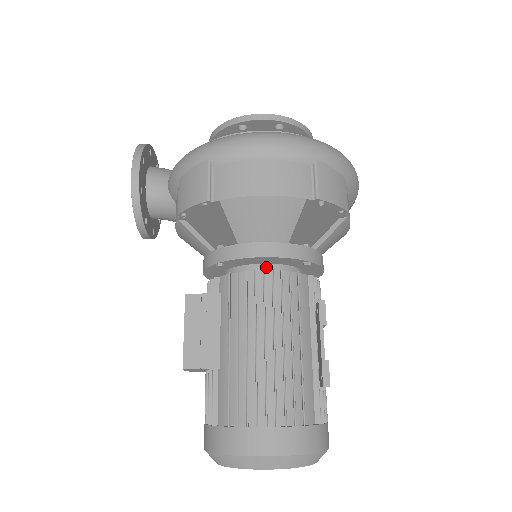
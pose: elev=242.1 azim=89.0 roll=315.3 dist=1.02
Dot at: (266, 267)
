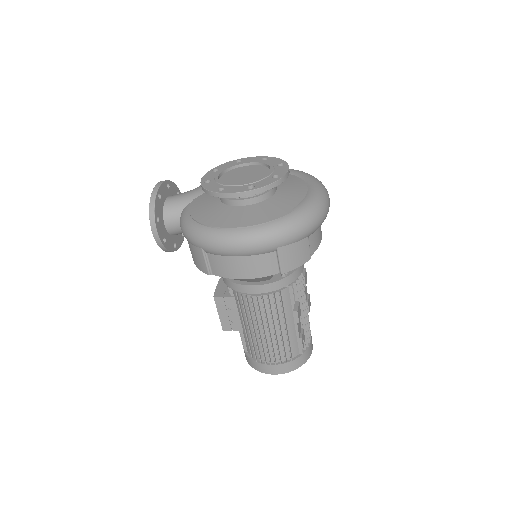
Dot at: occluded
